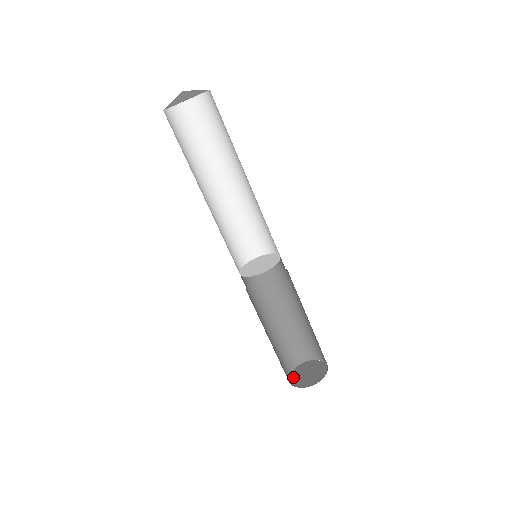
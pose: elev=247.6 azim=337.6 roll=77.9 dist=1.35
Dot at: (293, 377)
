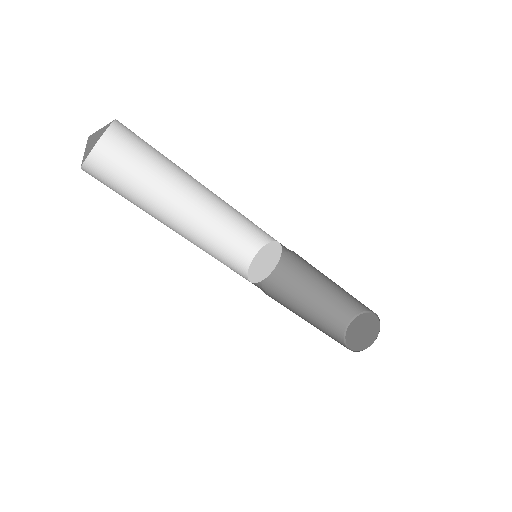
Dot at: (349, 331)
